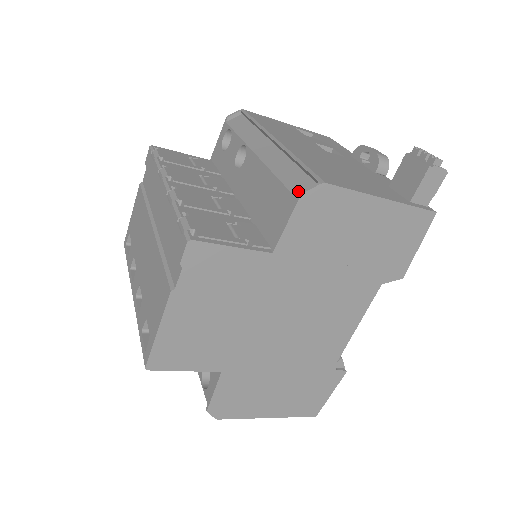
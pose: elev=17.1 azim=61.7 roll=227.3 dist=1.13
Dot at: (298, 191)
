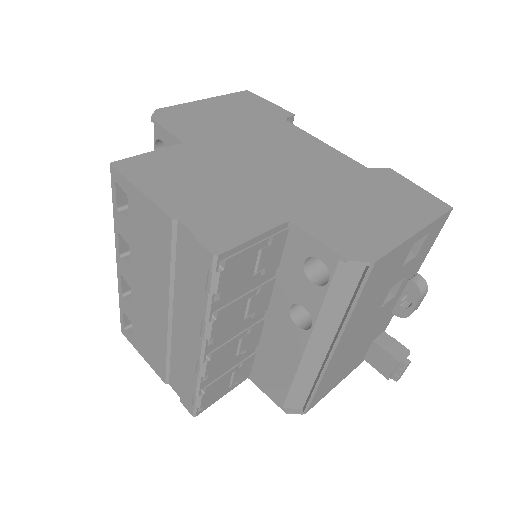
Dot at: (289, 405)
